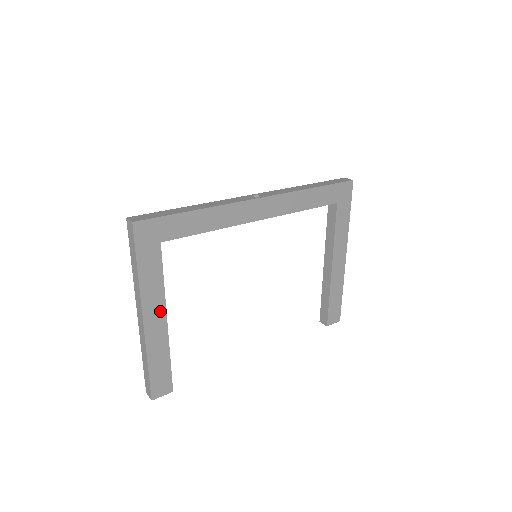
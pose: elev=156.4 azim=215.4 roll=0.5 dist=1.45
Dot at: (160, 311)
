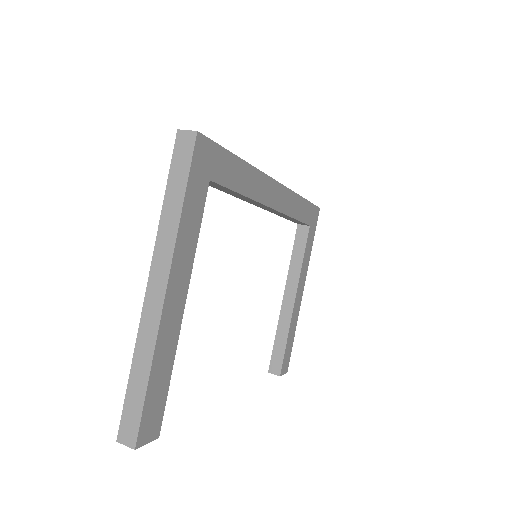
Dot at: (183, 286)
